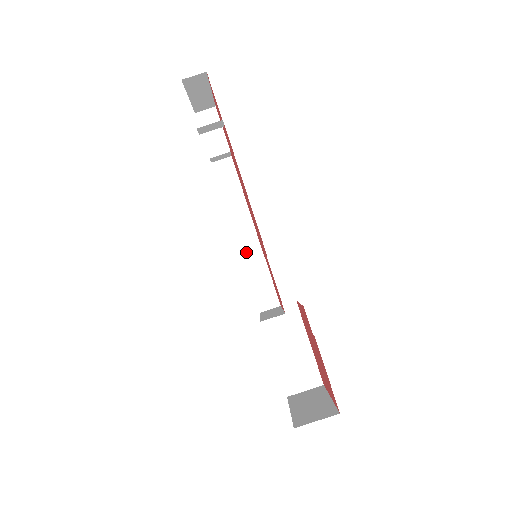
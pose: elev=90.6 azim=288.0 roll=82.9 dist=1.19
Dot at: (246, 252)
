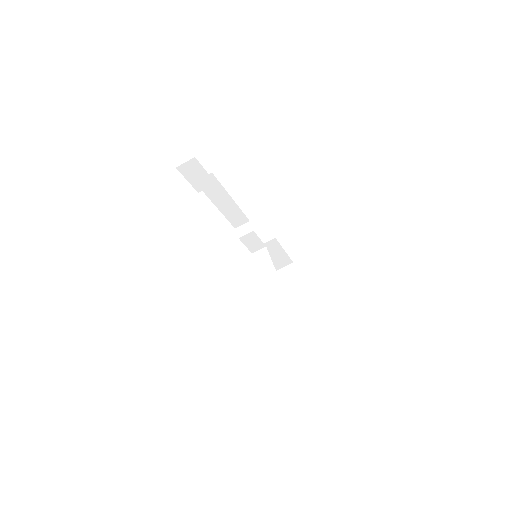
Dot at: (235, 222)
